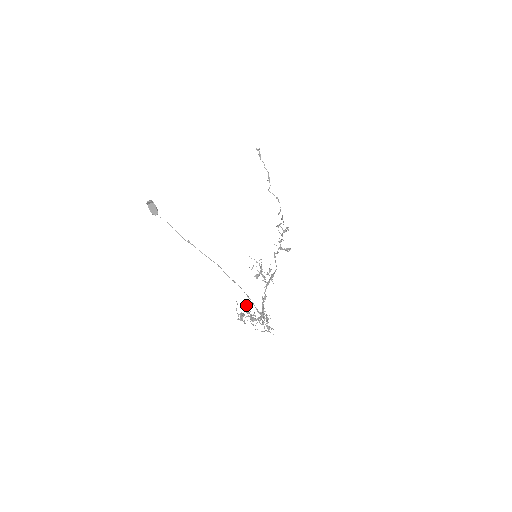
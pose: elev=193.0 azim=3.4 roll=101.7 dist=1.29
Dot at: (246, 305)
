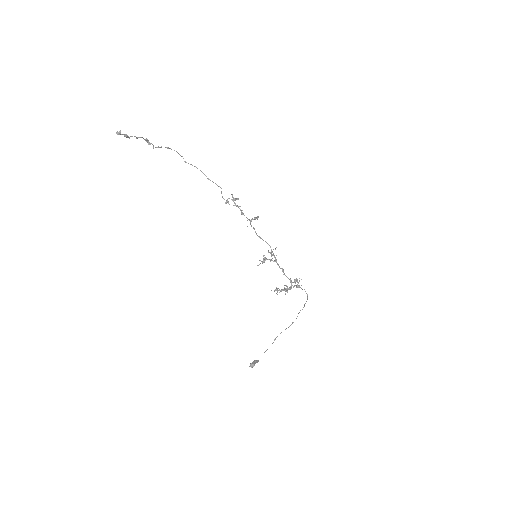
Dot at: occluded
